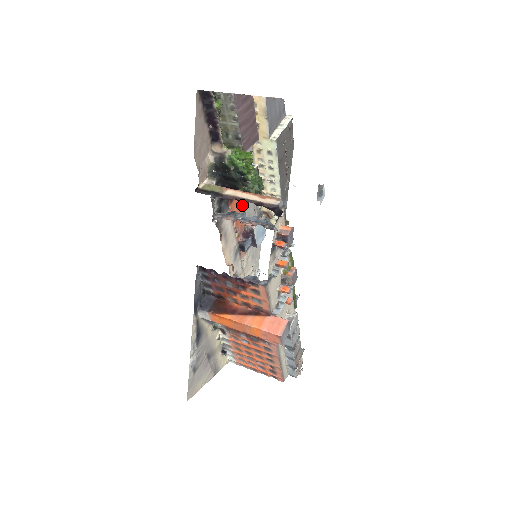
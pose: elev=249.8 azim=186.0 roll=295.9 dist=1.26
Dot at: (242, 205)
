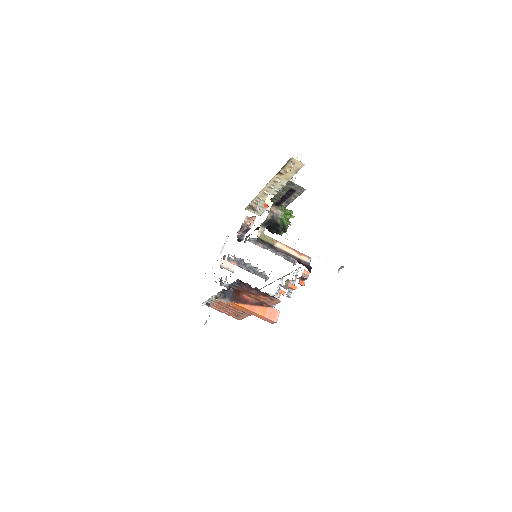
Dot at: occluded
